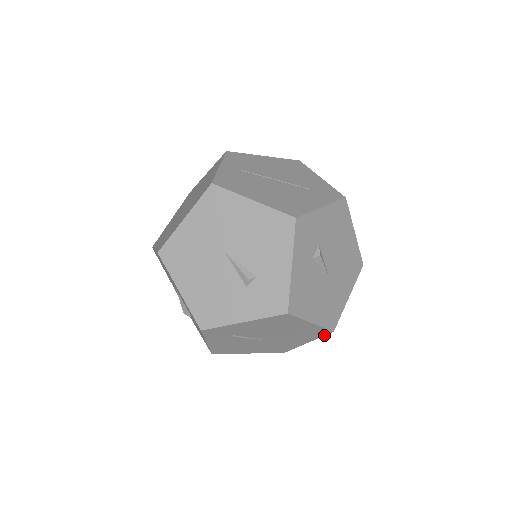
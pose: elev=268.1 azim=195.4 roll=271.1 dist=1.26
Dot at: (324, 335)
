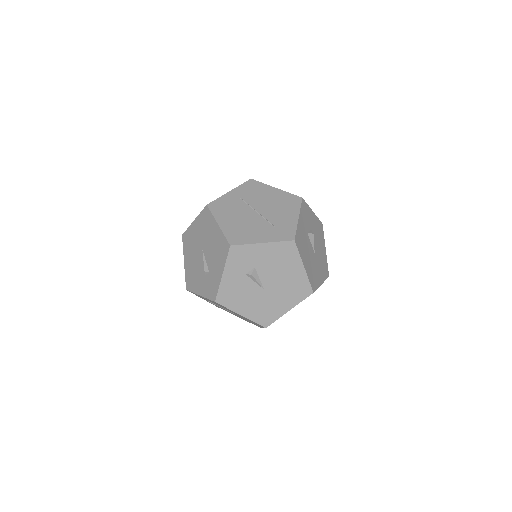
Dot at: occluded
